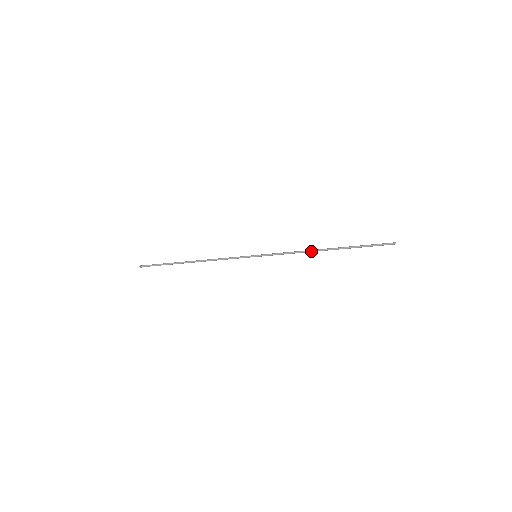
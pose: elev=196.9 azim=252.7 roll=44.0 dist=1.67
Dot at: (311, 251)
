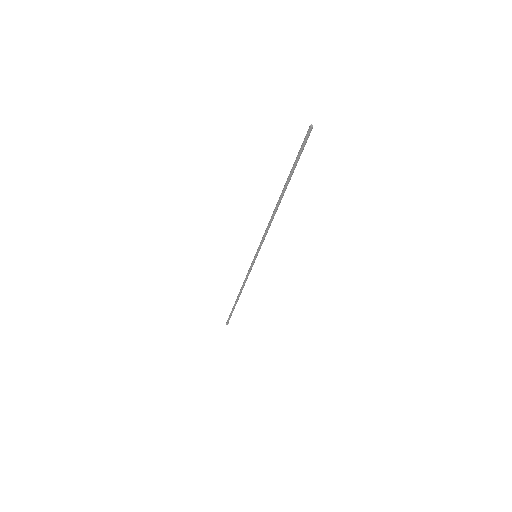
Dot at: (273, 214)
